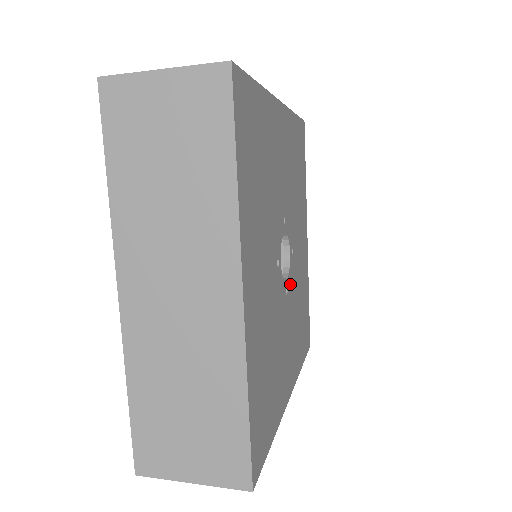
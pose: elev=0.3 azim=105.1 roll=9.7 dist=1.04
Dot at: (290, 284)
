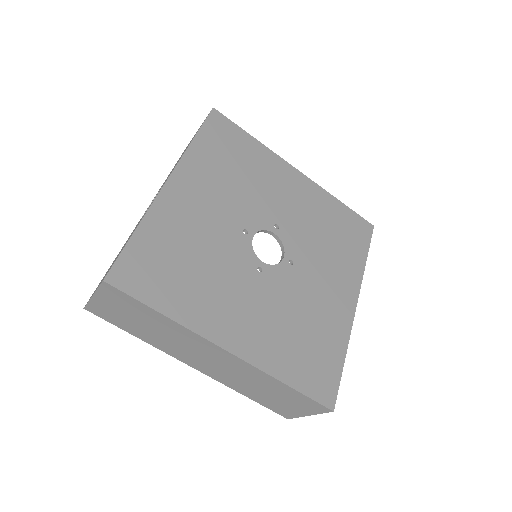
Dot at: (293, 249)
